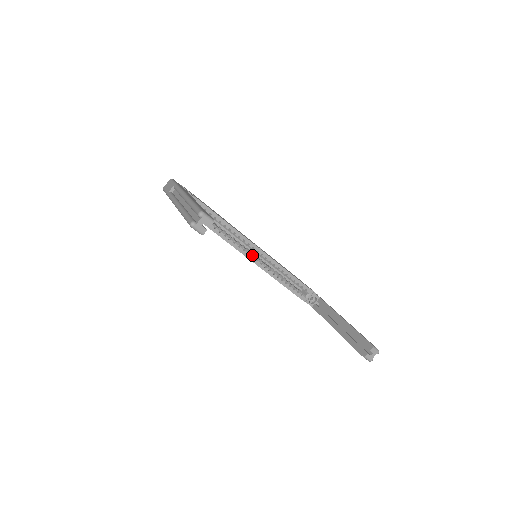
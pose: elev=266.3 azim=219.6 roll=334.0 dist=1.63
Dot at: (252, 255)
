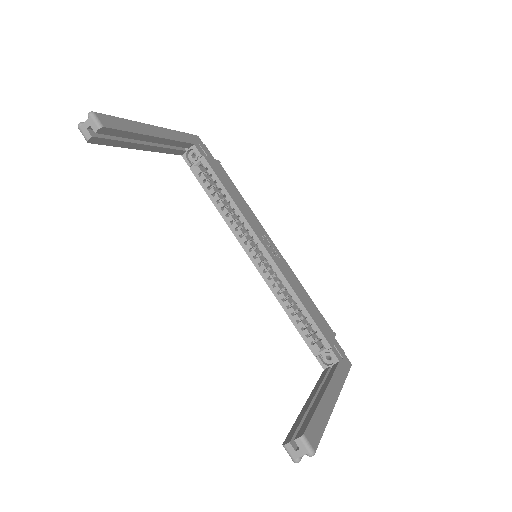
Dot at: (257, 256)
